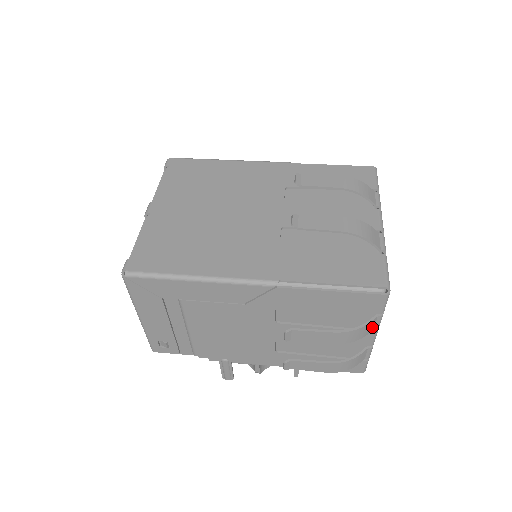
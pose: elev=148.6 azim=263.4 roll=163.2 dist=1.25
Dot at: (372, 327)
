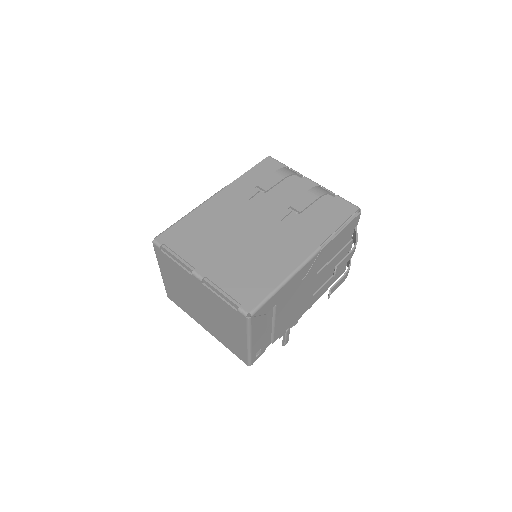
Dot at: occluded
